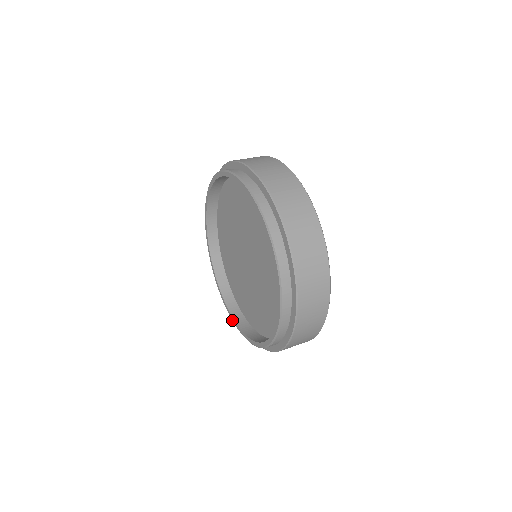
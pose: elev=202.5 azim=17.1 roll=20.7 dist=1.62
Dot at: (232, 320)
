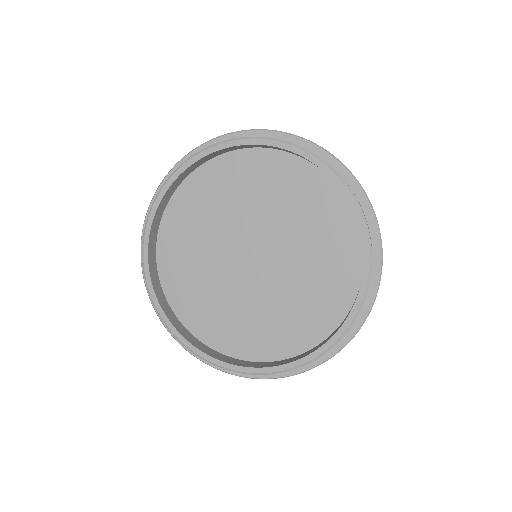
Dot at: (165, 323)
